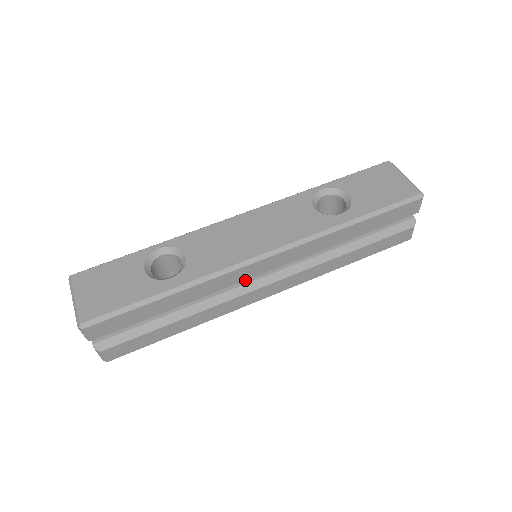
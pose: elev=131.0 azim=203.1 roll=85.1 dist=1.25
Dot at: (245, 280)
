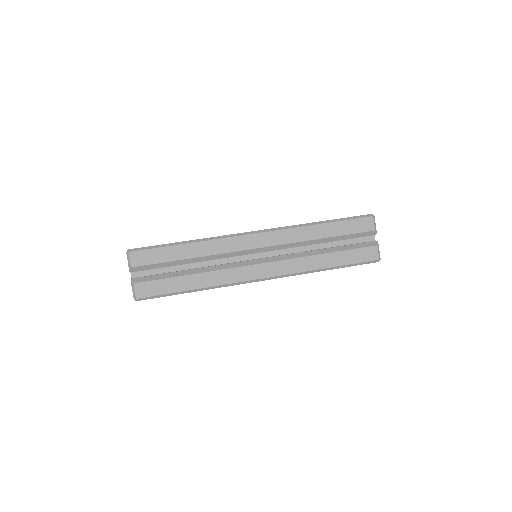
Dot at: (241, 251)
